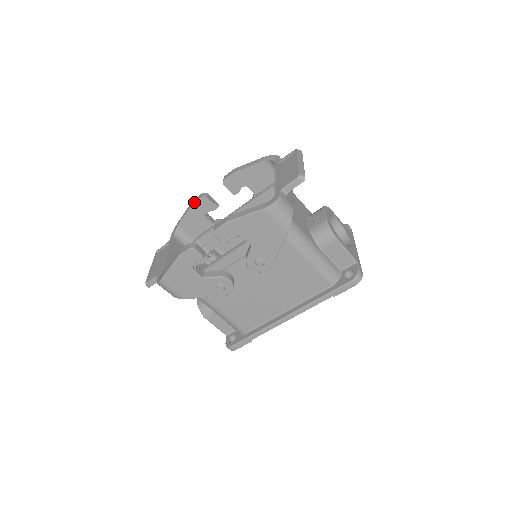
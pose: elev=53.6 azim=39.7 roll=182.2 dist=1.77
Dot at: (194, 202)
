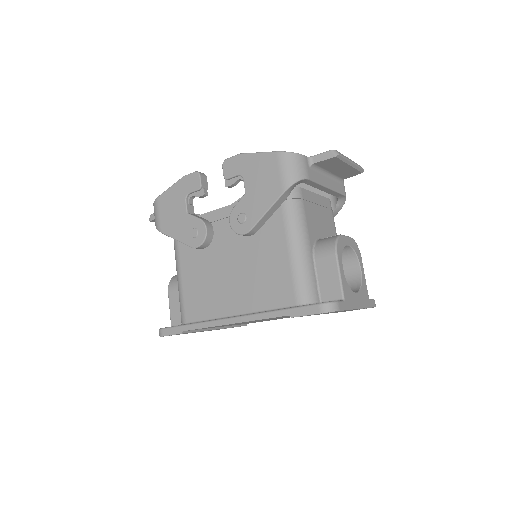
Dot at: occluded
